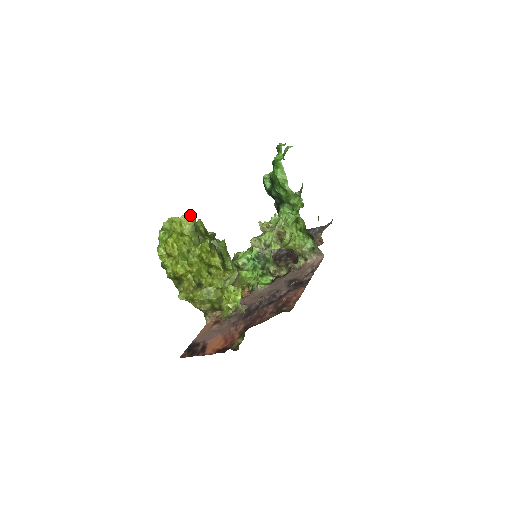
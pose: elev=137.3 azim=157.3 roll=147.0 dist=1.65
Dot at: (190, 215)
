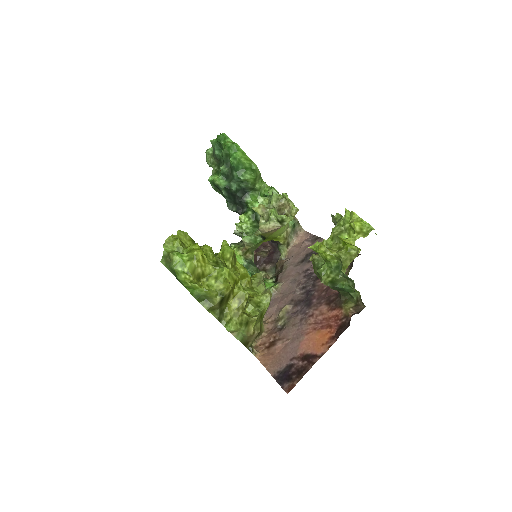
Dot at: occluded
